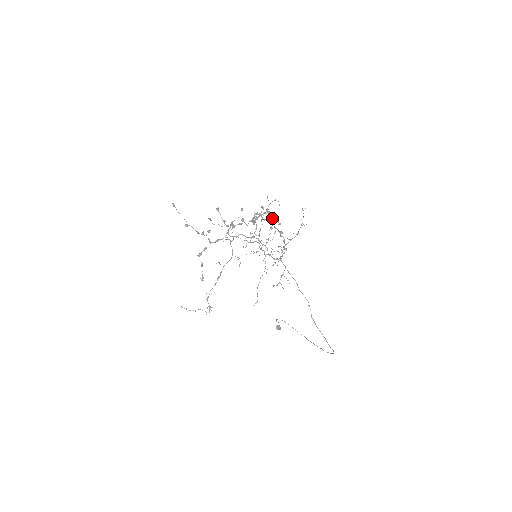
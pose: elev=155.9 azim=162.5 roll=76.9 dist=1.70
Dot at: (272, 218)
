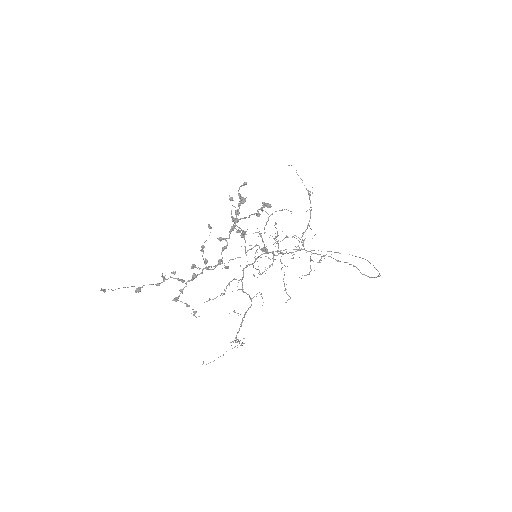
Dot at: occluded
